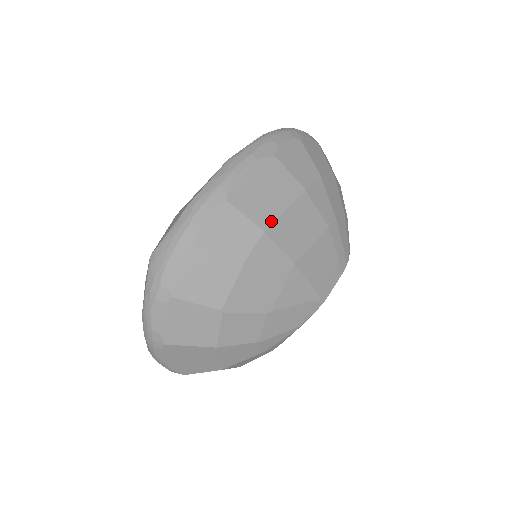
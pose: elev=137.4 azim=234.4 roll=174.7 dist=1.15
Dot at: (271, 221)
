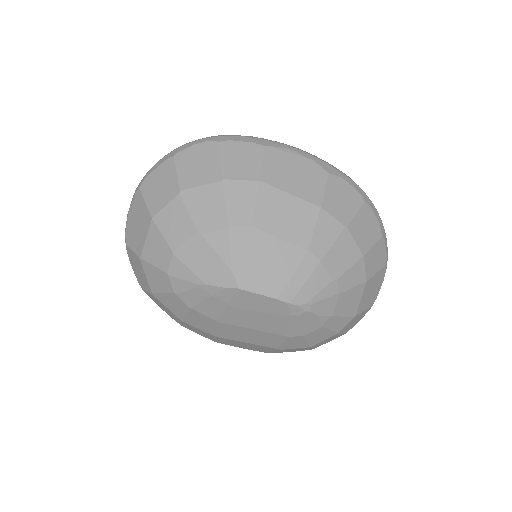
Dot at: (272, 184)
